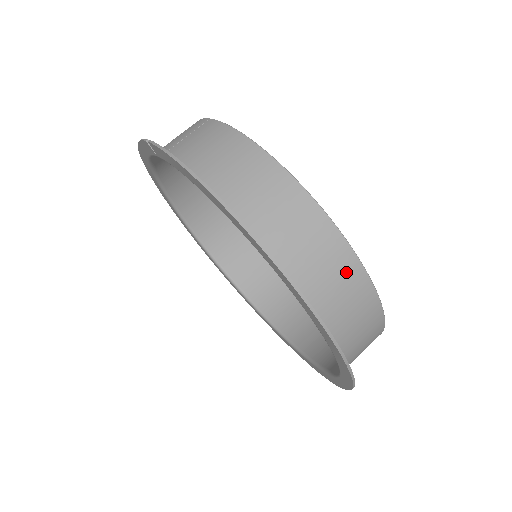
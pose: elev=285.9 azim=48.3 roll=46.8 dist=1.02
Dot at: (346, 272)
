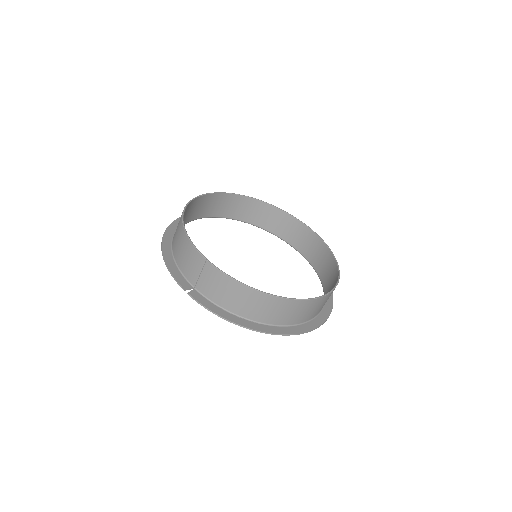
Dot at: (315, 304)
